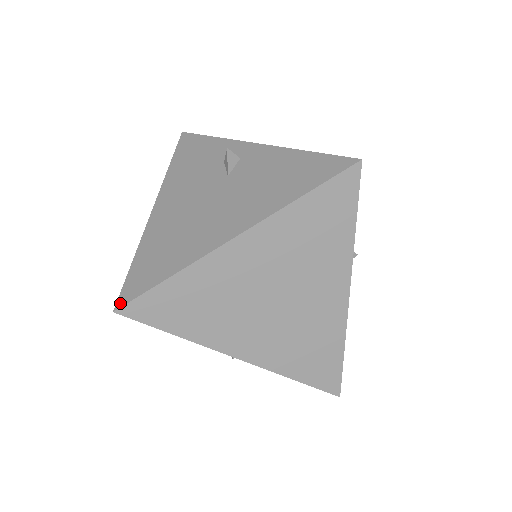
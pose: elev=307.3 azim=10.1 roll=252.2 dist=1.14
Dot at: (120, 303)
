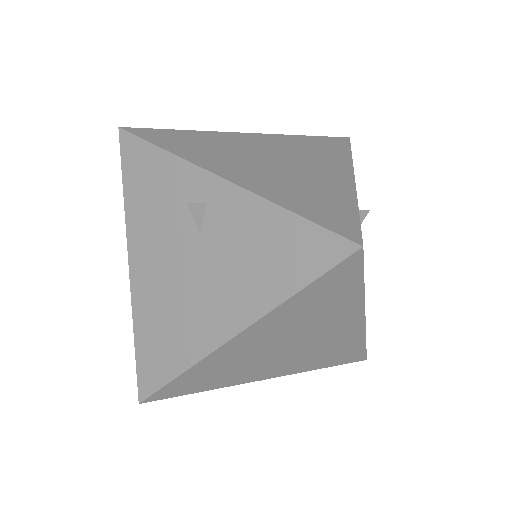
Dot at: (142, 395)
